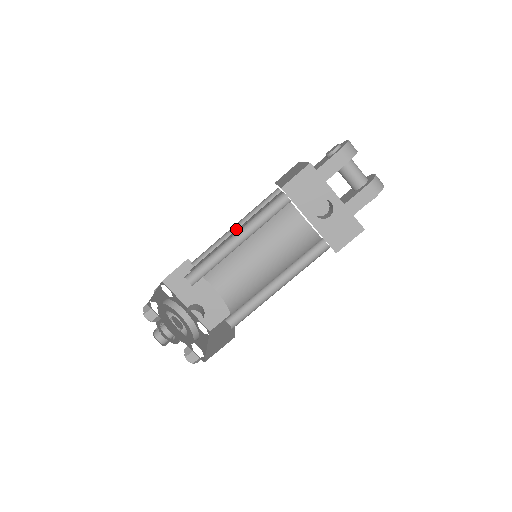
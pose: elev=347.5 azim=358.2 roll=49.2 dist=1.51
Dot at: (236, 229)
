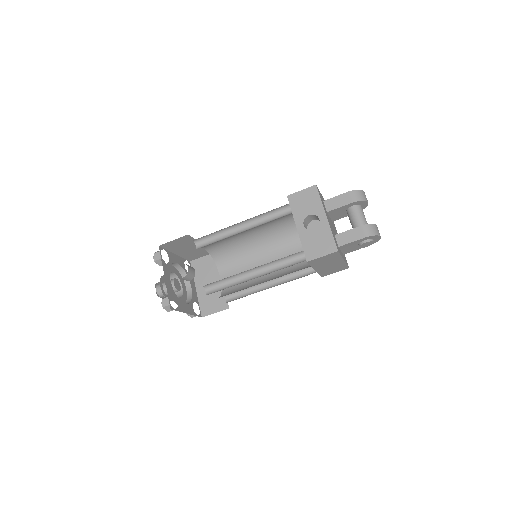
Dot at: occluded
